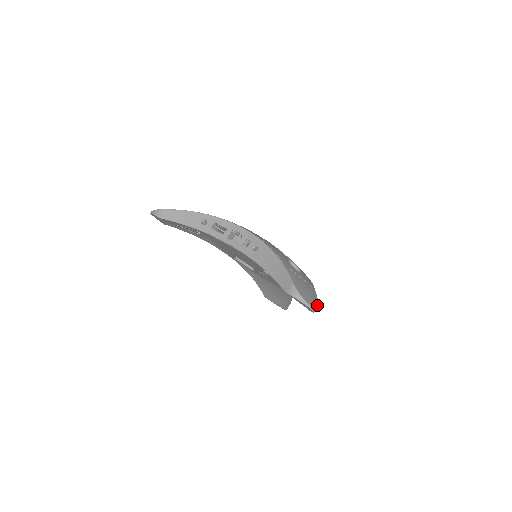
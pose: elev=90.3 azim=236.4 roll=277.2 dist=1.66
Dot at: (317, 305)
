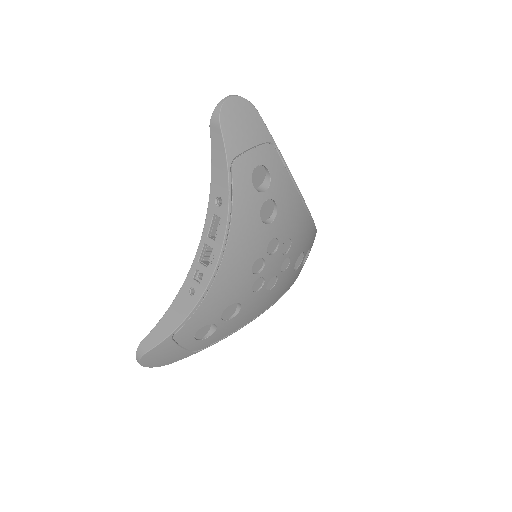
Dot at: occluded
